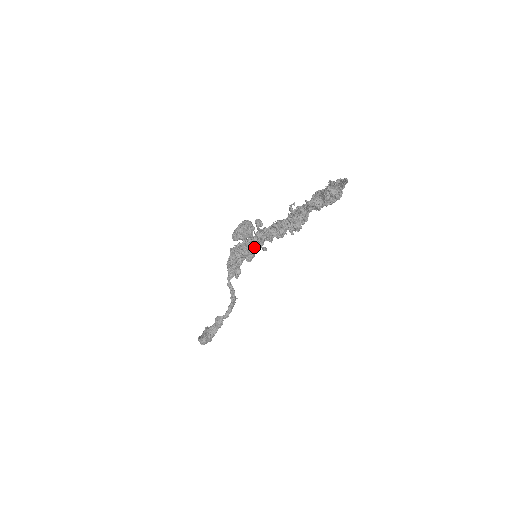
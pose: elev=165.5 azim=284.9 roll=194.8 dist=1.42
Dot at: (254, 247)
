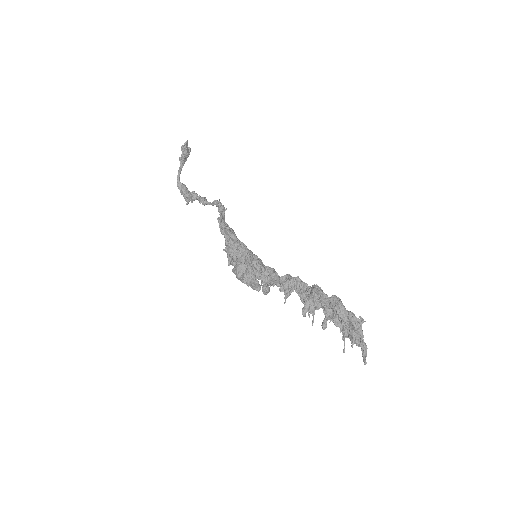
Dot at: occluded
